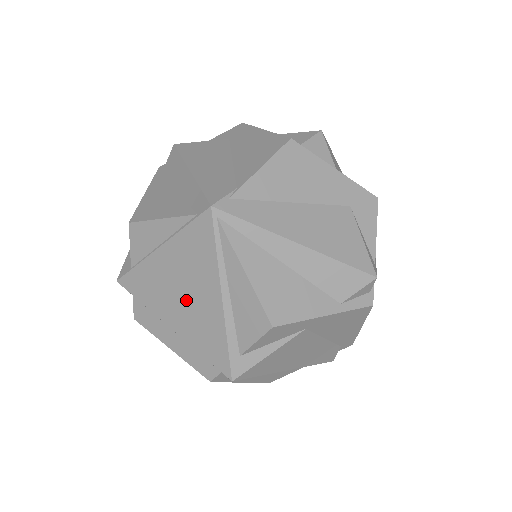
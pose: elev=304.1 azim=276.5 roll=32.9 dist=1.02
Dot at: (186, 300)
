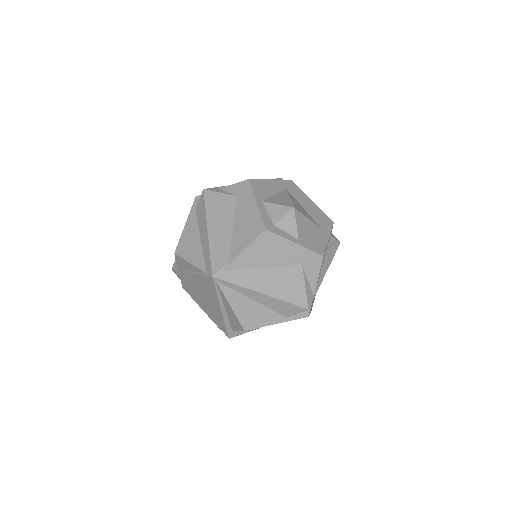
Dot at: (205, 299)
